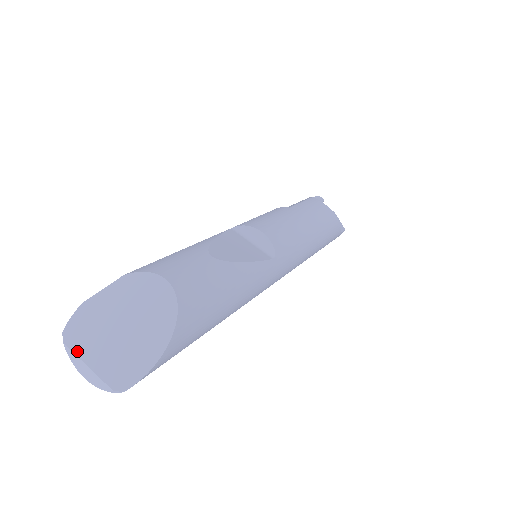
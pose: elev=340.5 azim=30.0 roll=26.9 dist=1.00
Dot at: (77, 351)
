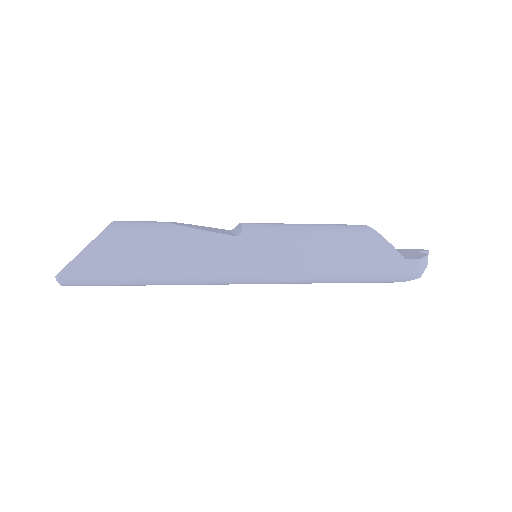
Dot at: occluded
